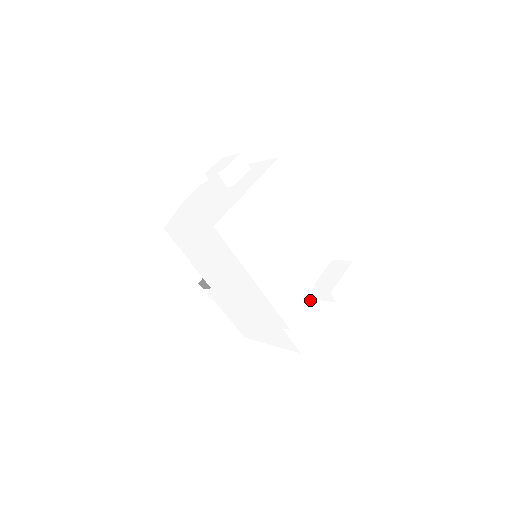
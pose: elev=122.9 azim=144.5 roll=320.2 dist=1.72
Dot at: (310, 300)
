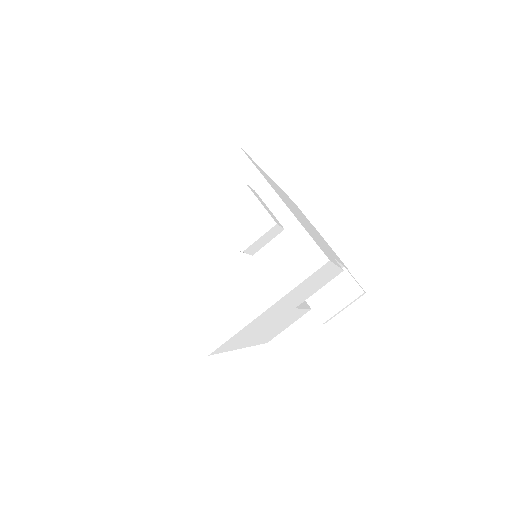
Dot at: occluded
